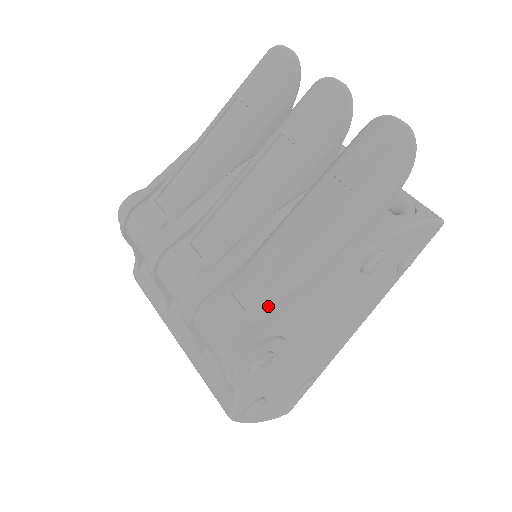
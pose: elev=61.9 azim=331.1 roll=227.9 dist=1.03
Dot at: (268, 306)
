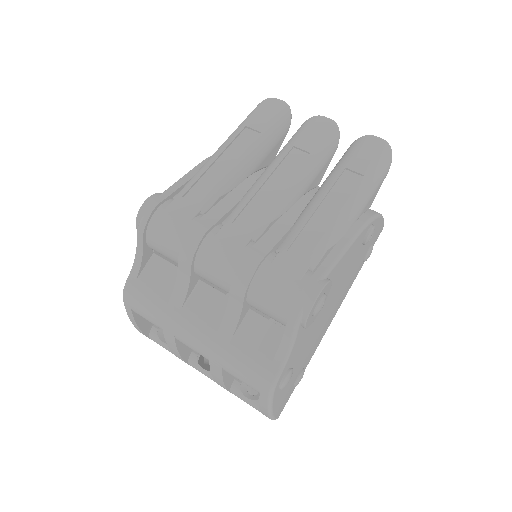
Dot at: (322, 255)
